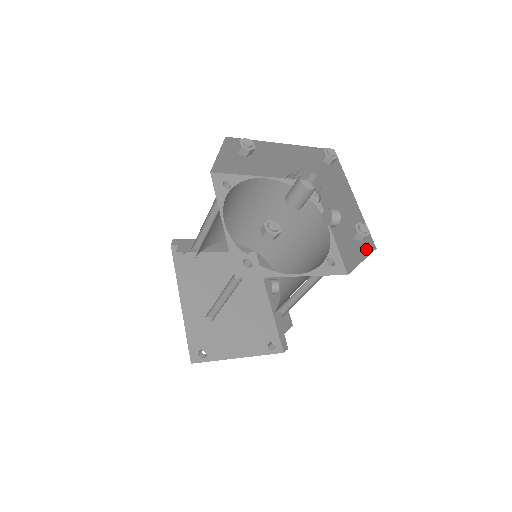
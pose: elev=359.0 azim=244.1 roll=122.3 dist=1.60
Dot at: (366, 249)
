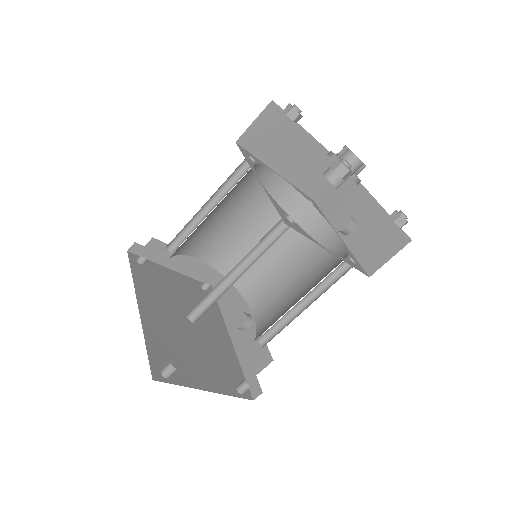
Dot at: (397, 244)
